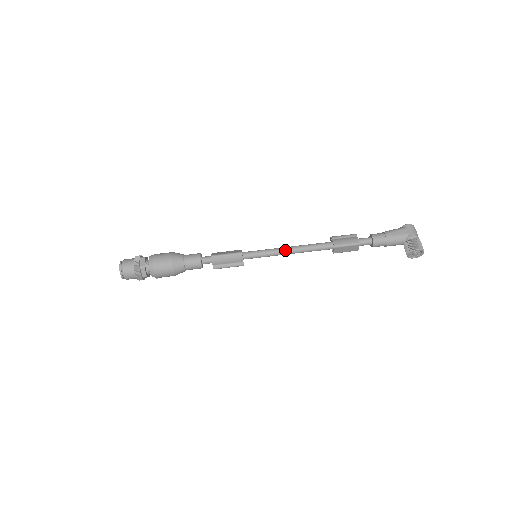
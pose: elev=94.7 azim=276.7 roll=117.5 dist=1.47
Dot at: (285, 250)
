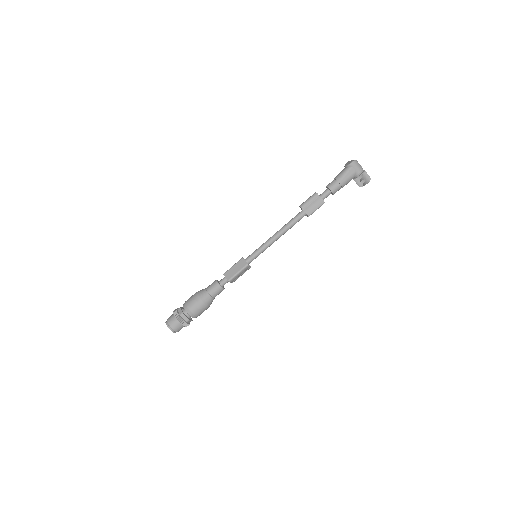
Dot at: (275, 240)
